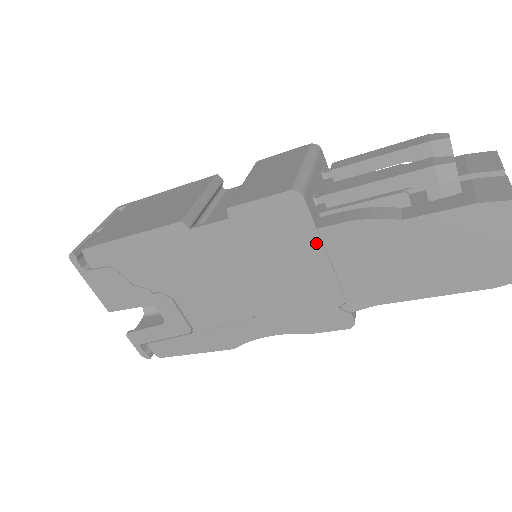
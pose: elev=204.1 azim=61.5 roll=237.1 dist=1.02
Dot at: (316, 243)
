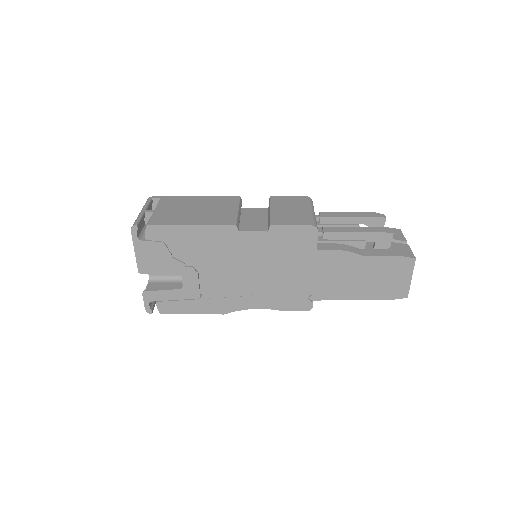
Dot at: (313, 257)
